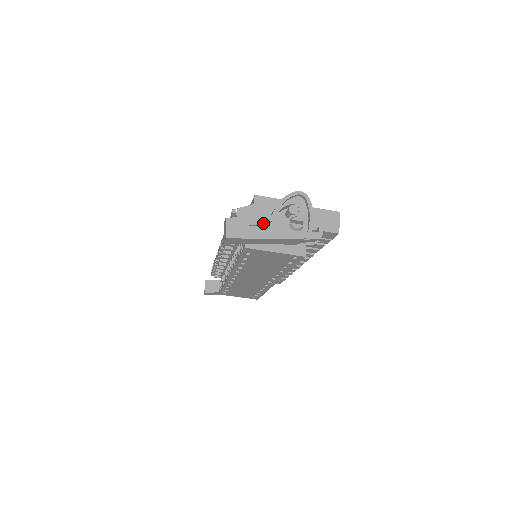
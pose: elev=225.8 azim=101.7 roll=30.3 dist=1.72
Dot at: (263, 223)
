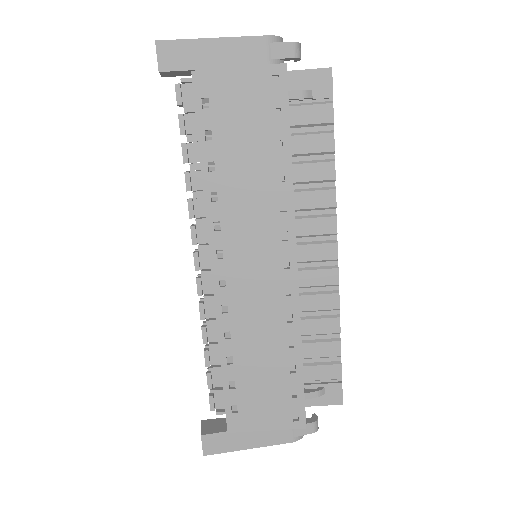
Dot at: occluded
